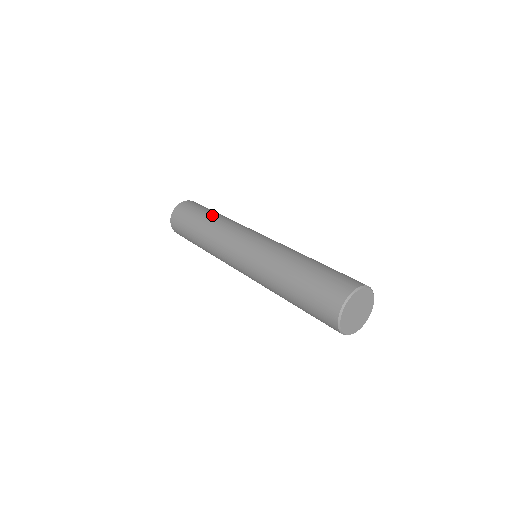
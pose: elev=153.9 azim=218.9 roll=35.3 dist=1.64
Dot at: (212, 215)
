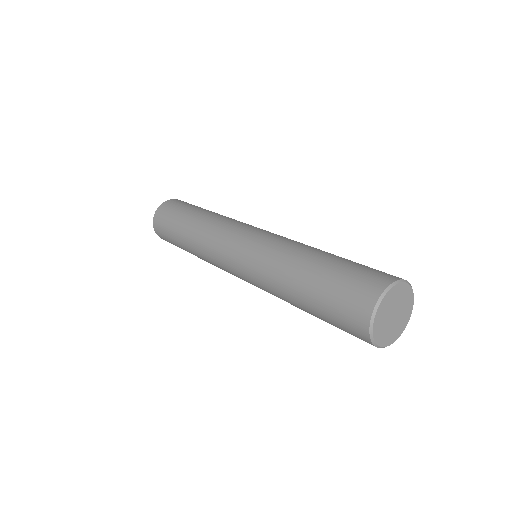
Dot at: (210, 211)
